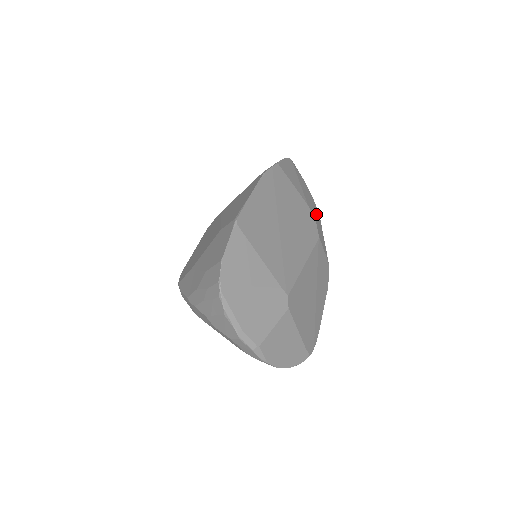
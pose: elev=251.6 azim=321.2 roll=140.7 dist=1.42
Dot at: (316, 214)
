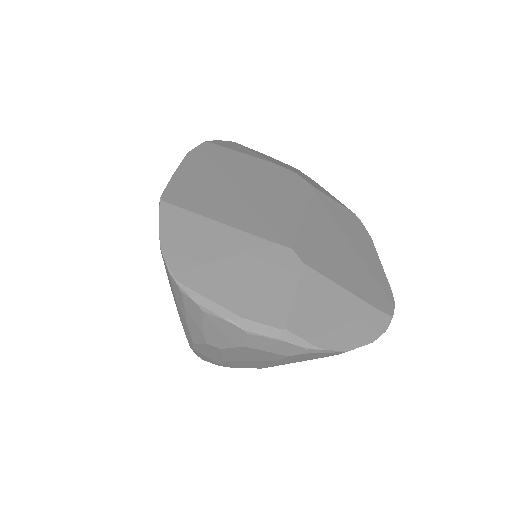
Dot at: (298, 172)
